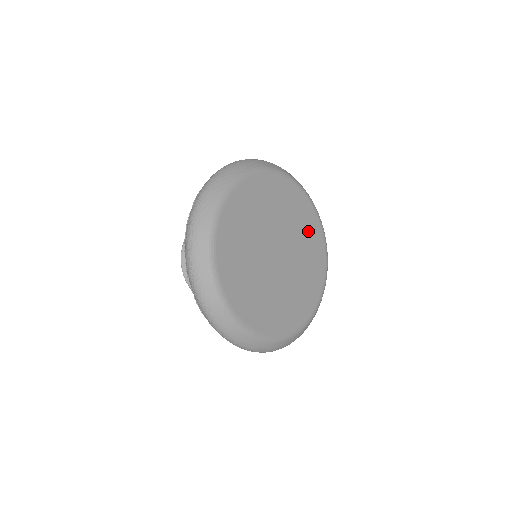
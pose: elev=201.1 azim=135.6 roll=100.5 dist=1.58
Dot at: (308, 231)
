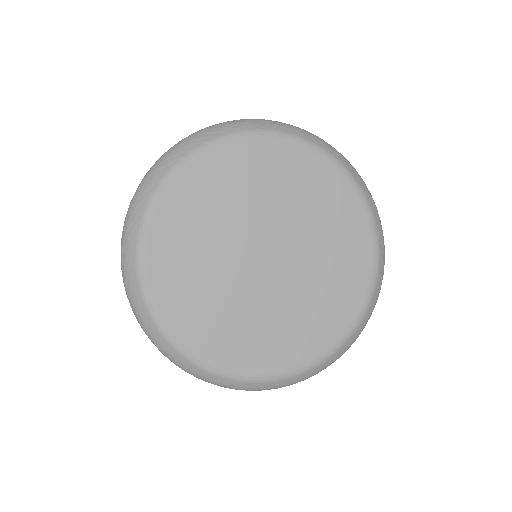
Dot at: (323, 202)
